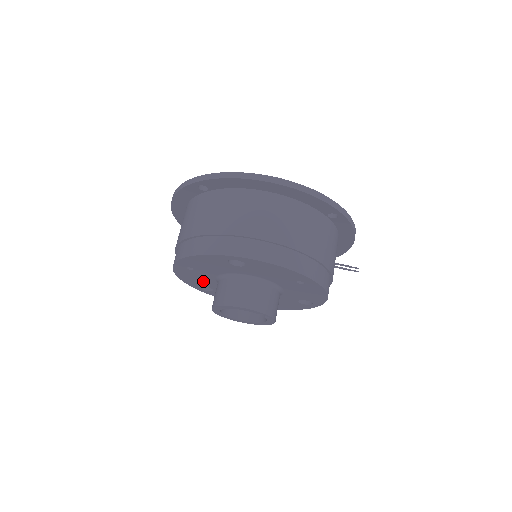
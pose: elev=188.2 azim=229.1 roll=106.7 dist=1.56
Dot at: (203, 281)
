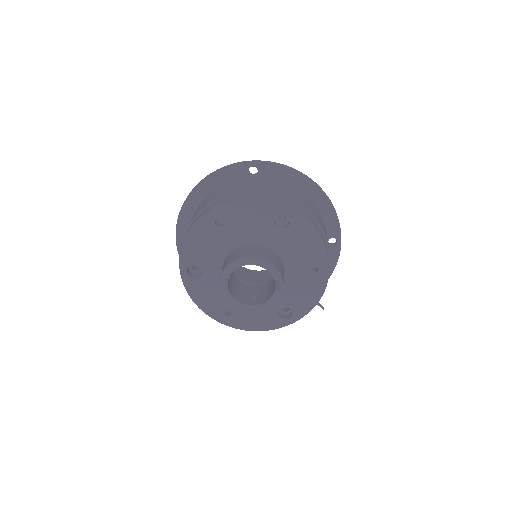
Dot at: (207, 253)
